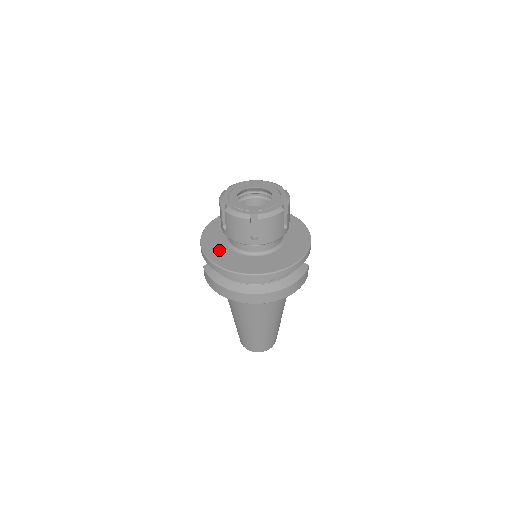
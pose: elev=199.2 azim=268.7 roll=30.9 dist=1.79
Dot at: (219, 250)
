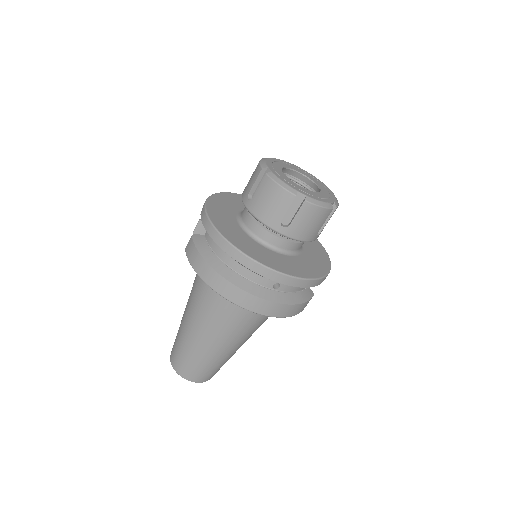
Dot at: (227, 222)
